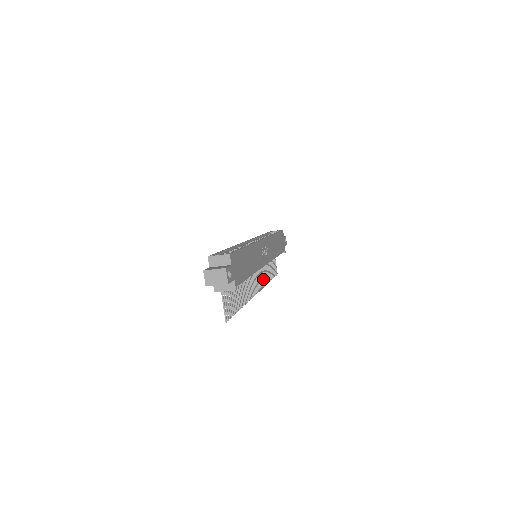
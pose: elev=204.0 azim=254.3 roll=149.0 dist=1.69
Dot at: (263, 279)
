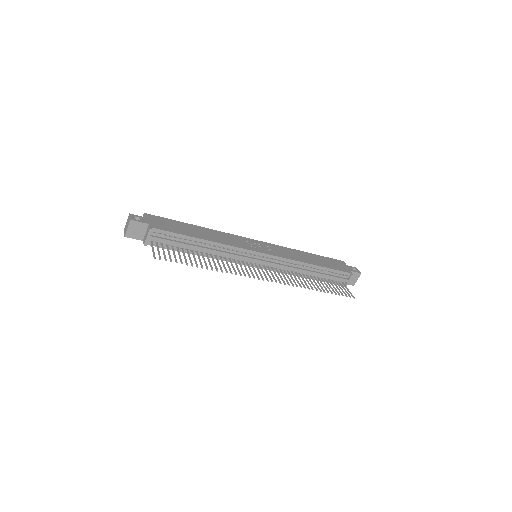
Dot at: (290, 281)
